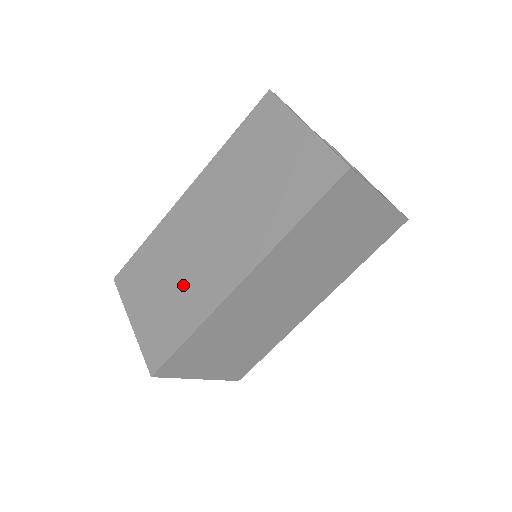
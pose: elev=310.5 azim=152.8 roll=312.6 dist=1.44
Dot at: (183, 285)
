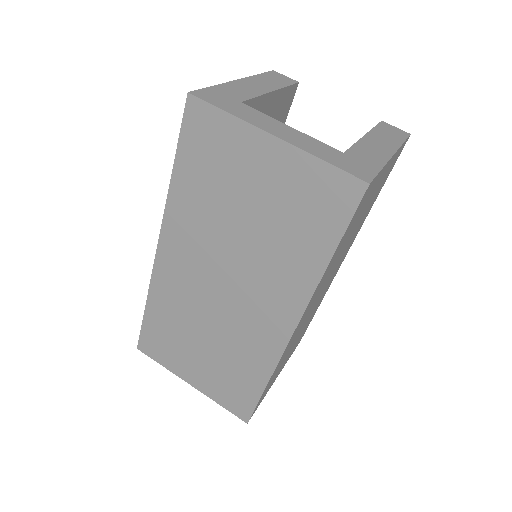
Dot at: occluded
